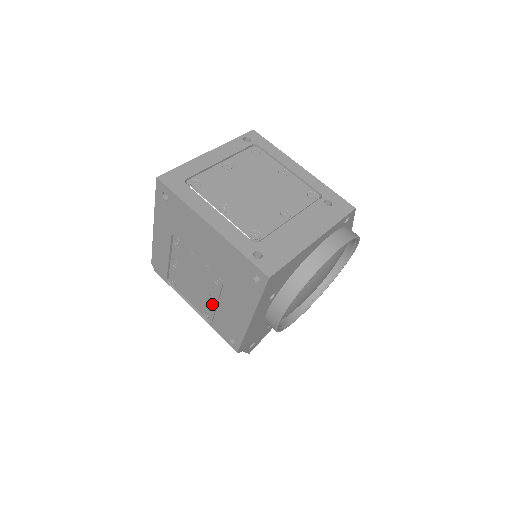
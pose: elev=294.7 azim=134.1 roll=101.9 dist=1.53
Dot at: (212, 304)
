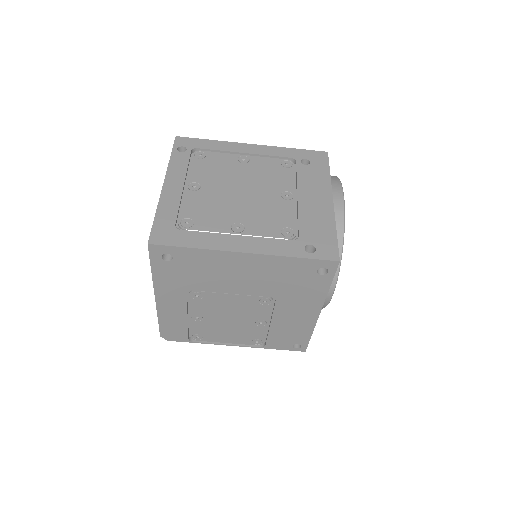
Dot at: (261, 327)
